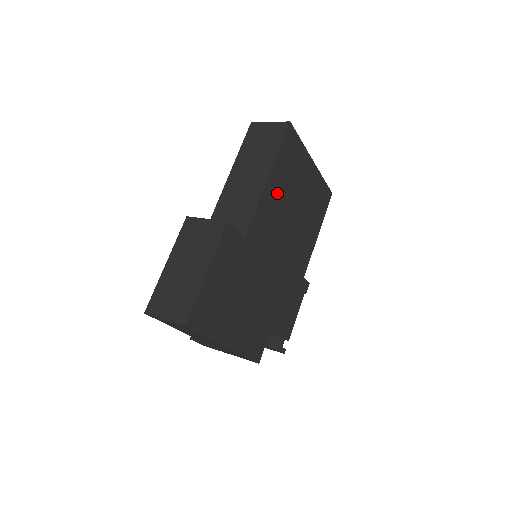
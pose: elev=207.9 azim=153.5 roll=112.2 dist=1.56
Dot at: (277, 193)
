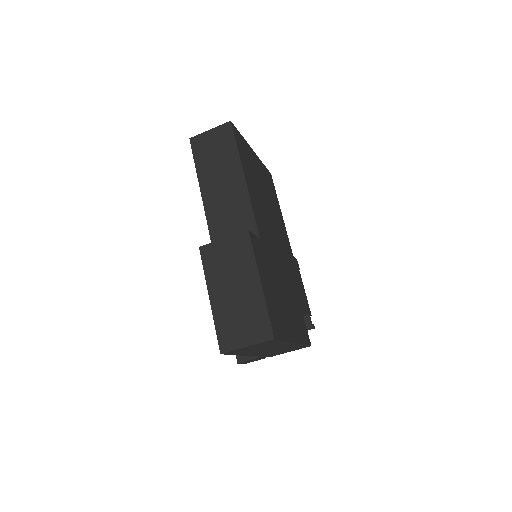
Dot at: (253, 189)
